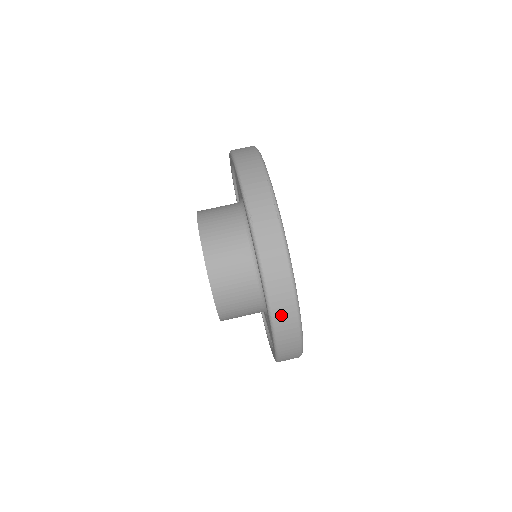
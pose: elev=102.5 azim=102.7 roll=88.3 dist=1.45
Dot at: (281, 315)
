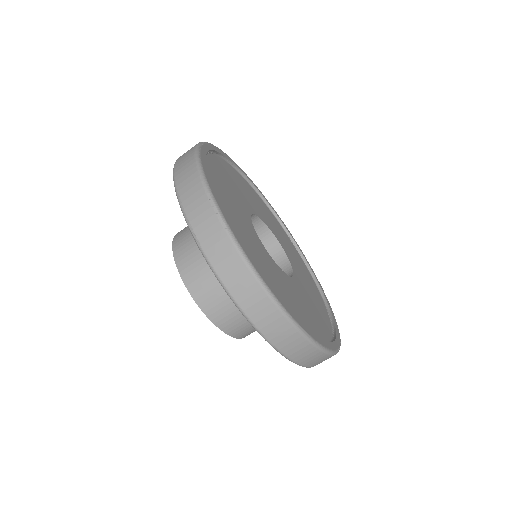
Dot at: (273, 332)
